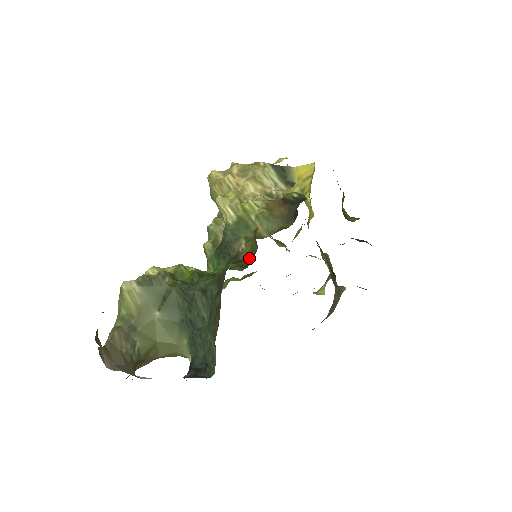
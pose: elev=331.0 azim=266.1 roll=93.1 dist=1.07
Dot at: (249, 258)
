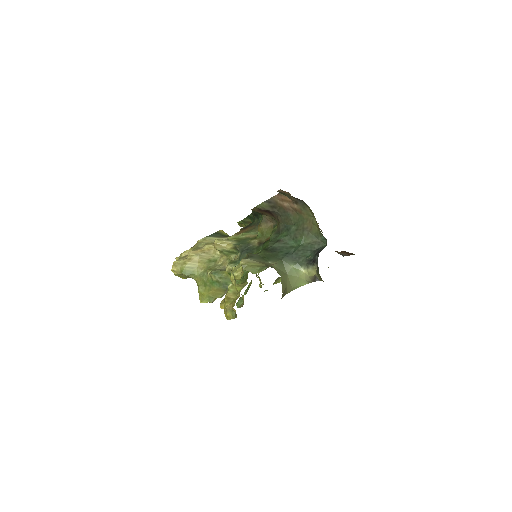
Dot at: (269, 236)
